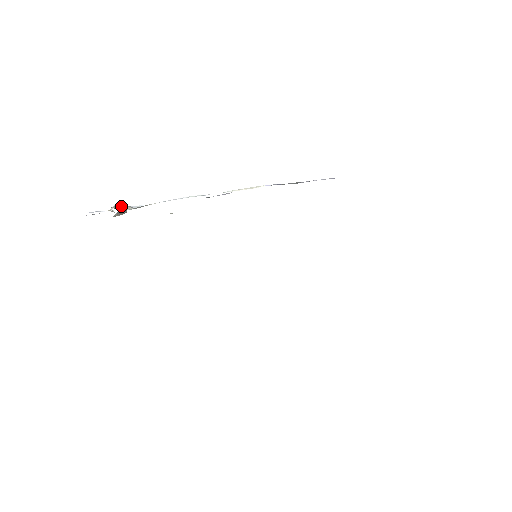
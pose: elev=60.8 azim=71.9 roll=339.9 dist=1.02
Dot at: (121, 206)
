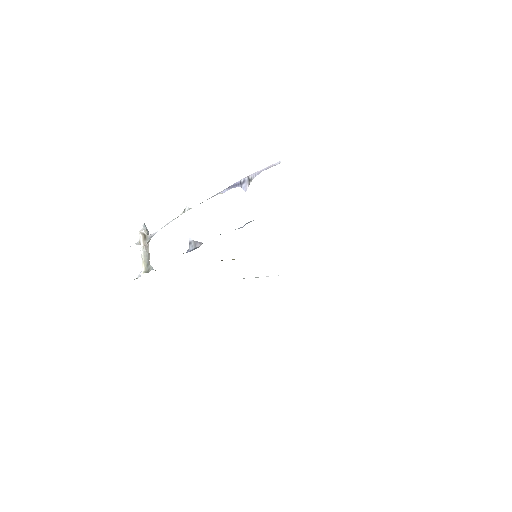
Dot at: (144, 247)
